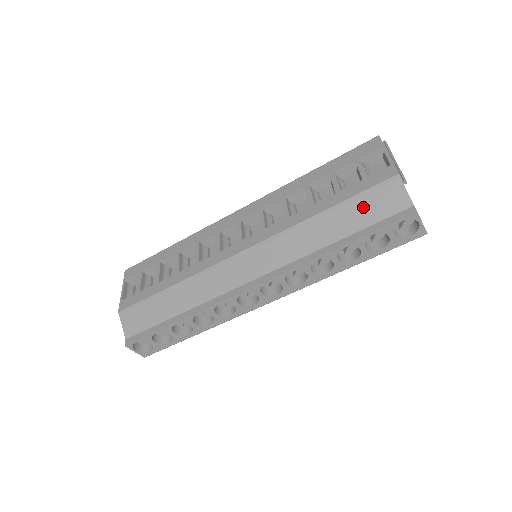
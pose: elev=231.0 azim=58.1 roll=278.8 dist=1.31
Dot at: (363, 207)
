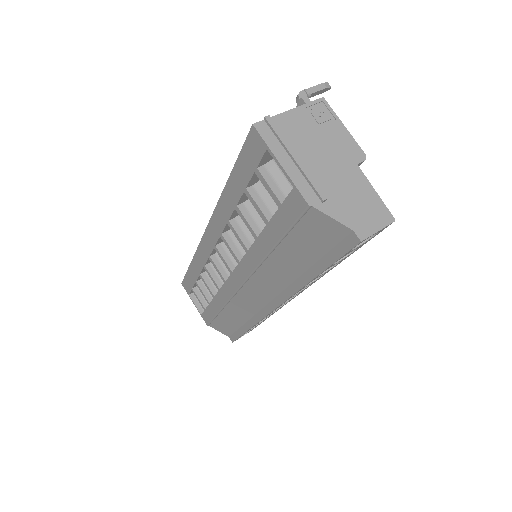
Dot at: (303, 241)
